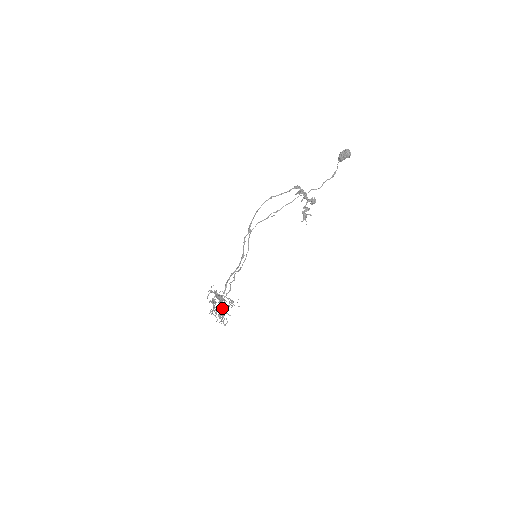
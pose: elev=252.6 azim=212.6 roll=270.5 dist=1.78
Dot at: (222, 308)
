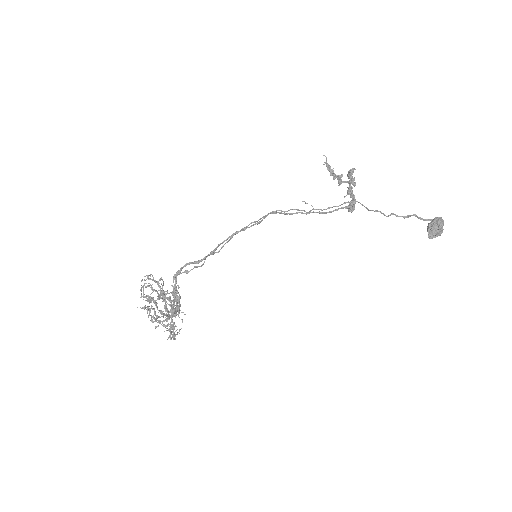
Dot at: (163, 291)
